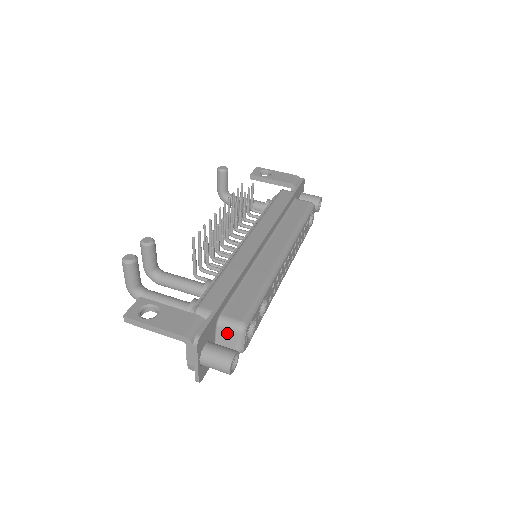
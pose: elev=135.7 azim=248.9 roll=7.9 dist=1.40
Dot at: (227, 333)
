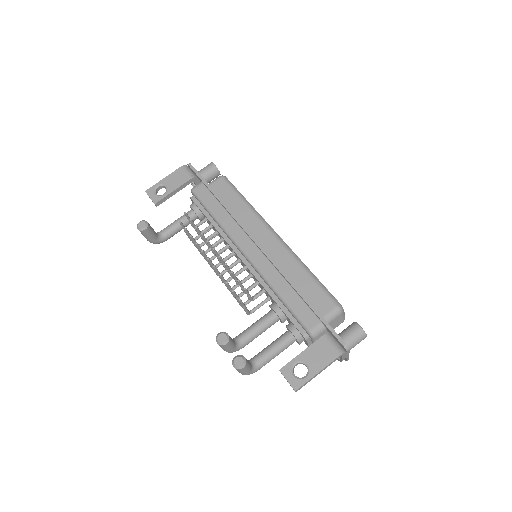
Dot at: (335, 321)
